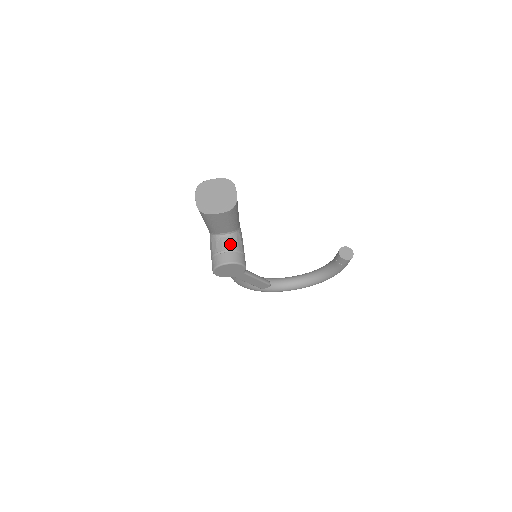
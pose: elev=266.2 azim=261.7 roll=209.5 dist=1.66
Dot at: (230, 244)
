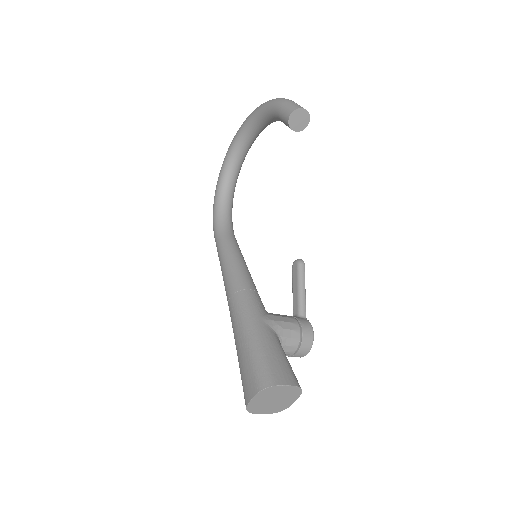
Dot at: (291, 348)
